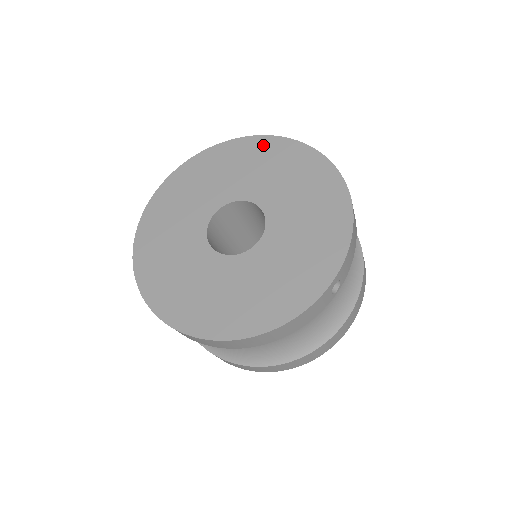
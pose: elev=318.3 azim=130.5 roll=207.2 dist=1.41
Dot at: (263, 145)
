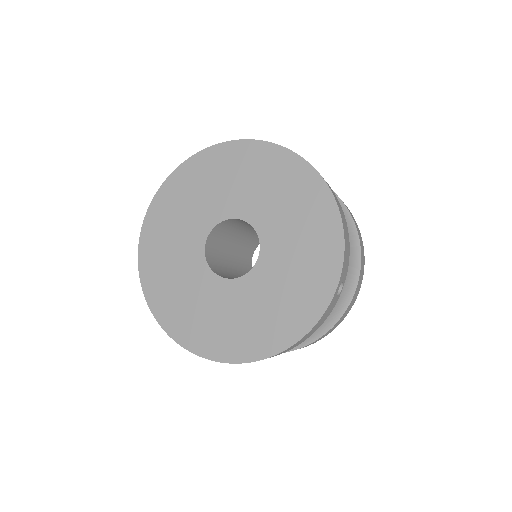
Dot at: (234, 152)
